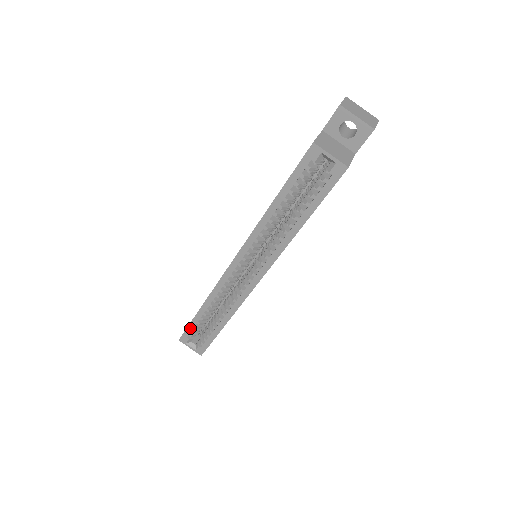
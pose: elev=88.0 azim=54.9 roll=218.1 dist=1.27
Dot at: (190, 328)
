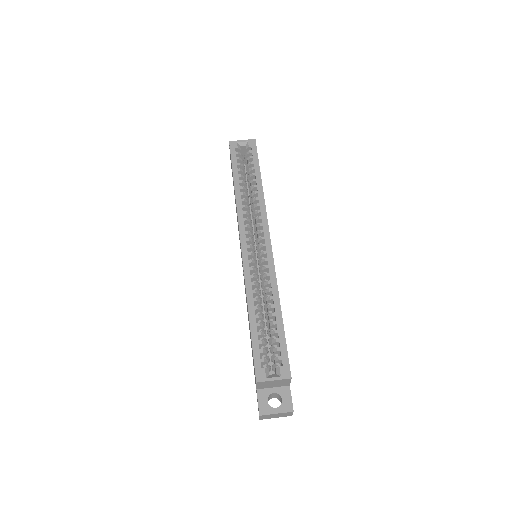
Dot at: (256, 349)
